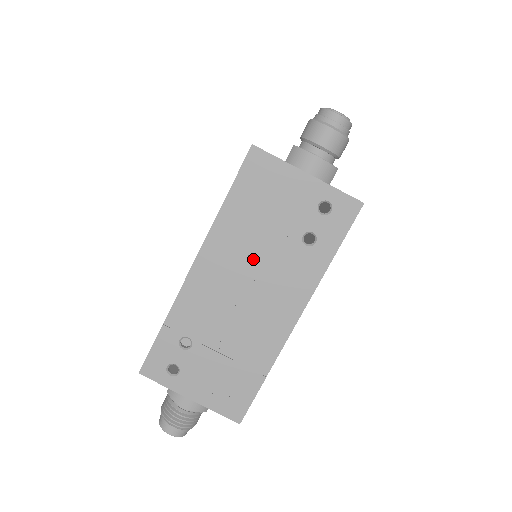
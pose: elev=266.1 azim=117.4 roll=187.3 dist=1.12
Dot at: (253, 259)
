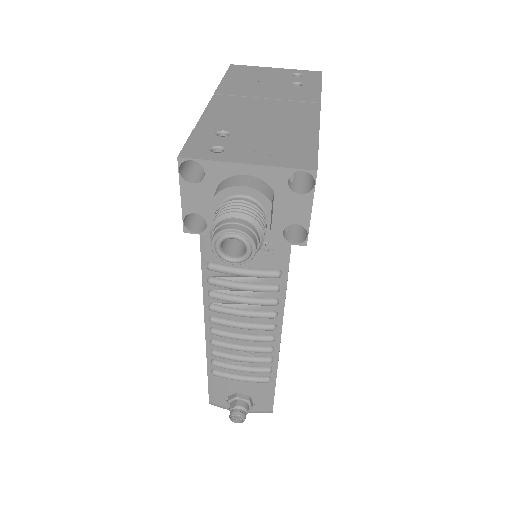
Dot at: (260, 94)
